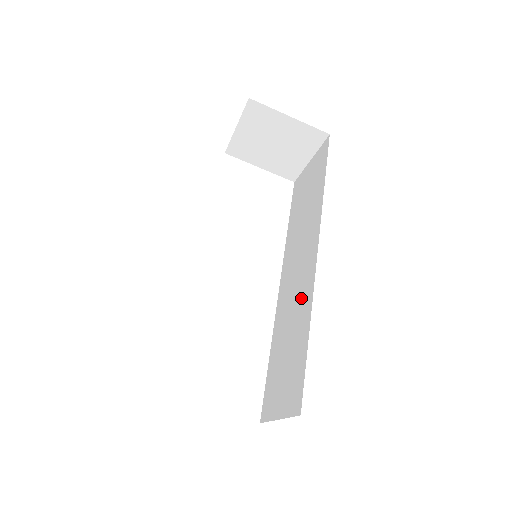
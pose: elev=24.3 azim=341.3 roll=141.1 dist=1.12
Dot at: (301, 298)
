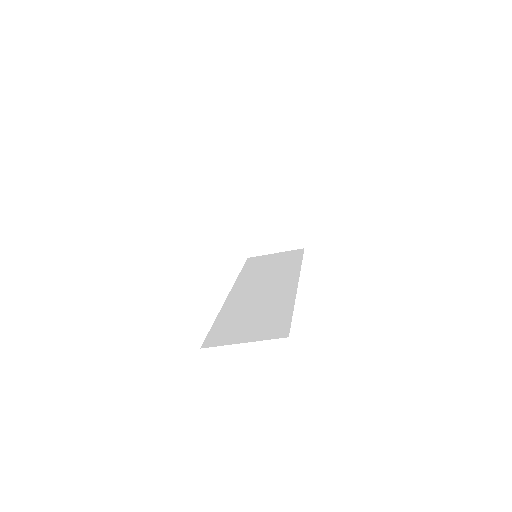
Dot at: (276, 297)
